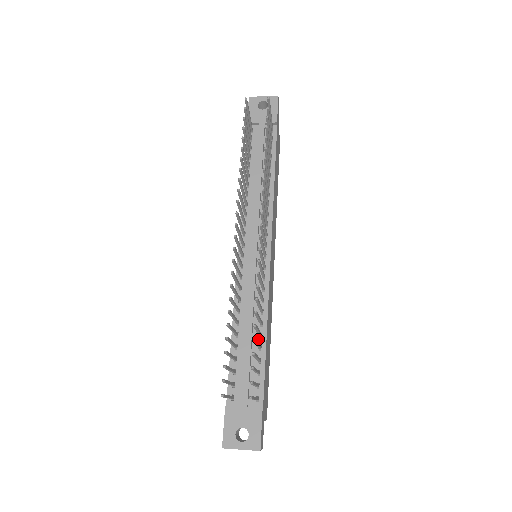
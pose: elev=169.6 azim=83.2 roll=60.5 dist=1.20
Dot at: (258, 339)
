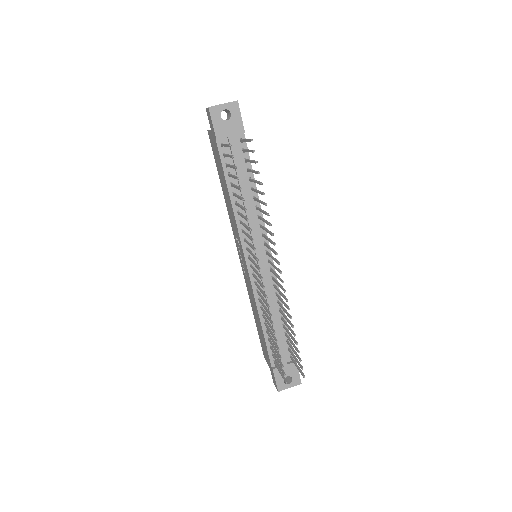
Dot at: (280, 321)
